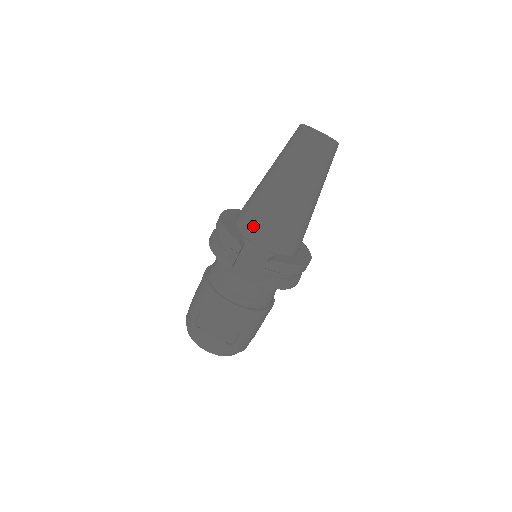
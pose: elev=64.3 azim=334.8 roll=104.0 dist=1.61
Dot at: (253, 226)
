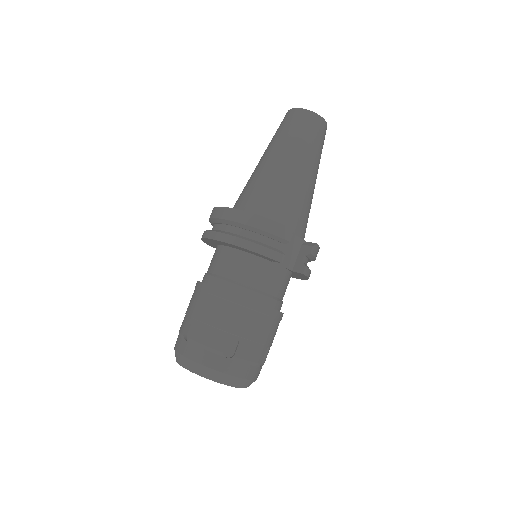
Dot at: (284, 212)
